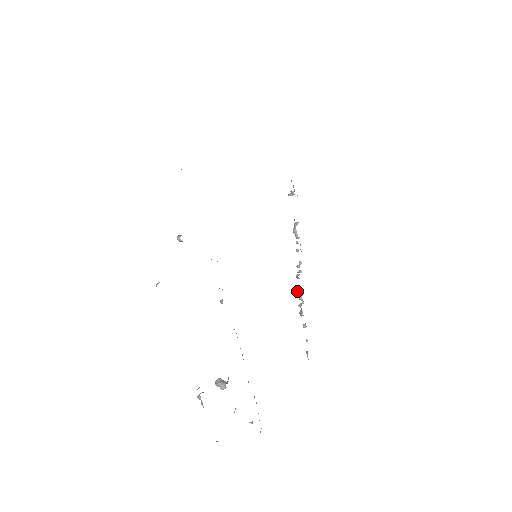
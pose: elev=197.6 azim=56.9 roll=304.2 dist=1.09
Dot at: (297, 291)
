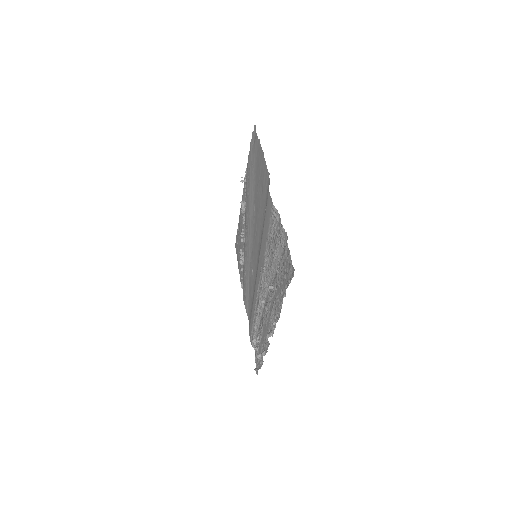
Dot at: (241, 250)
